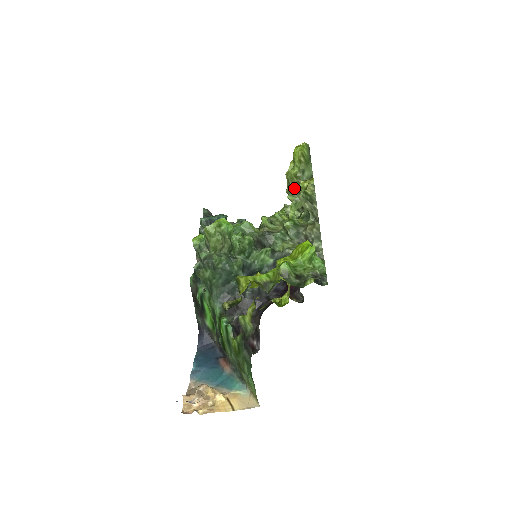
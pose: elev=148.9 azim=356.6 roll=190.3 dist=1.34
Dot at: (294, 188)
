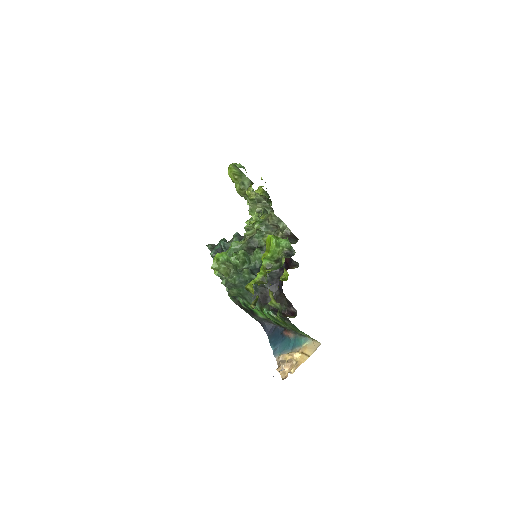
Dot at: (246, 196)
